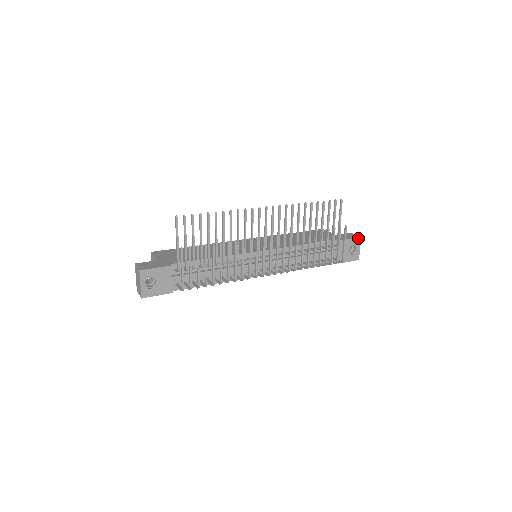
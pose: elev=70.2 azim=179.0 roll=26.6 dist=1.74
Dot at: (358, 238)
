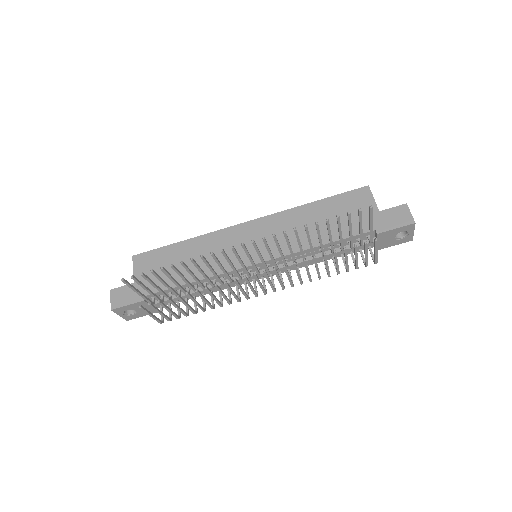
Dot at: (410, 225)
